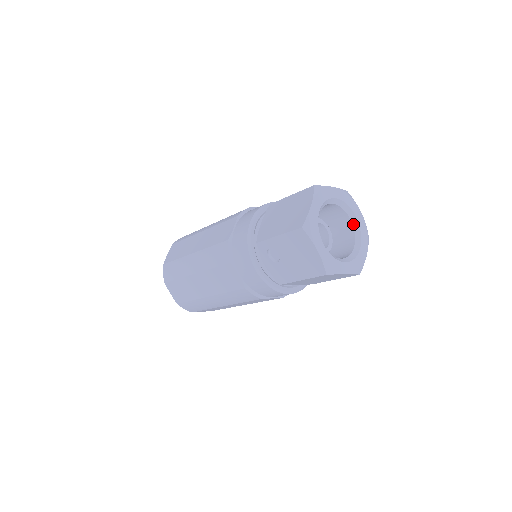
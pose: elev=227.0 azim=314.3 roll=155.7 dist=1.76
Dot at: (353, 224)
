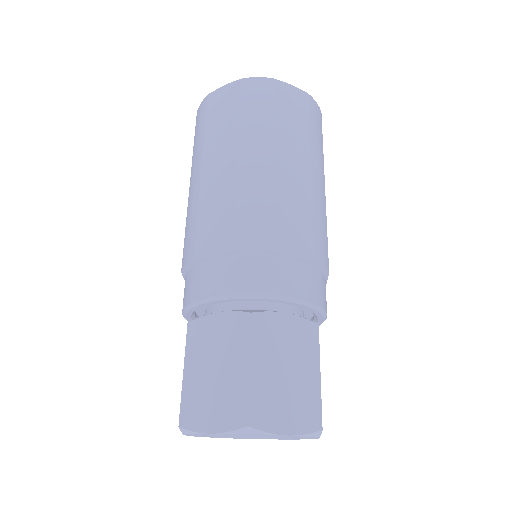
Dot at: occluded
